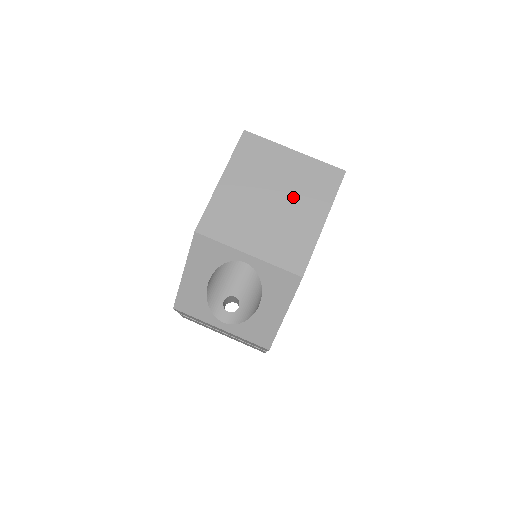
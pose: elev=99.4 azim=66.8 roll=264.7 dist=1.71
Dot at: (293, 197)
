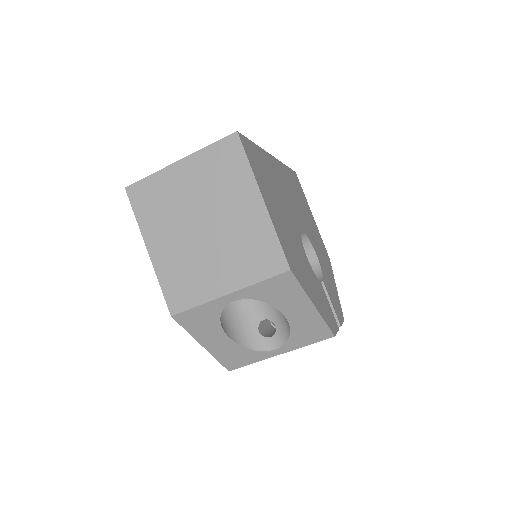
Dot at: (216, 205)
